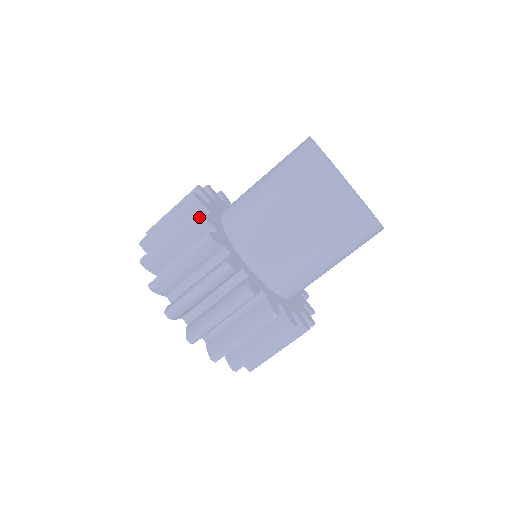
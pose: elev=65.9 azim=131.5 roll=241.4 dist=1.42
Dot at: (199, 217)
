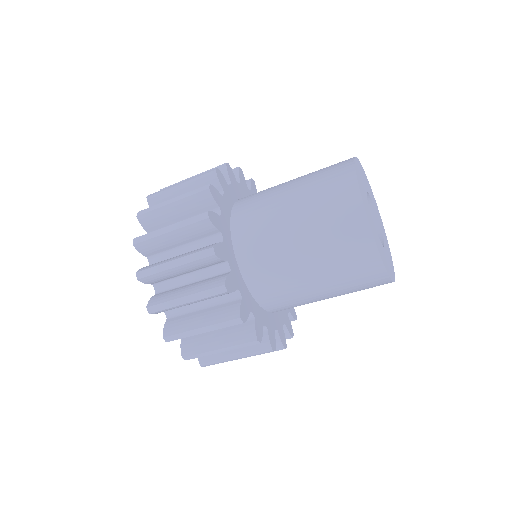
Dot at: (208, 222)
